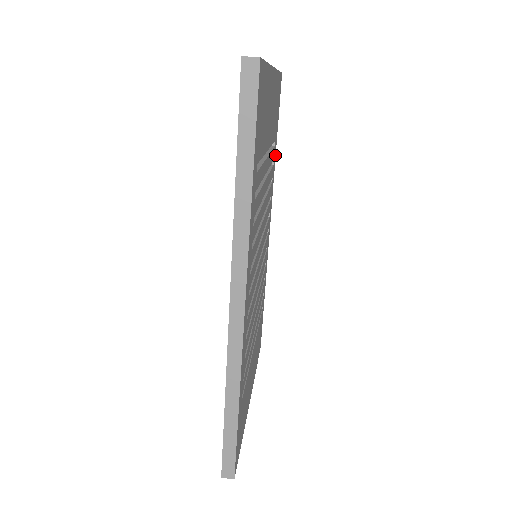
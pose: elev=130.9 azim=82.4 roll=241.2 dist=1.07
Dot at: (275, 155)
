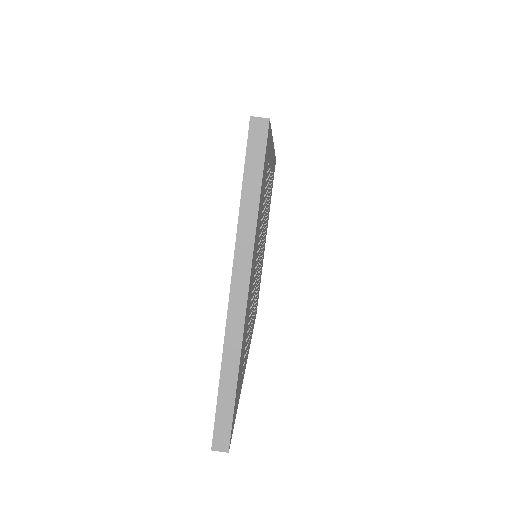
Dot at: occluded
